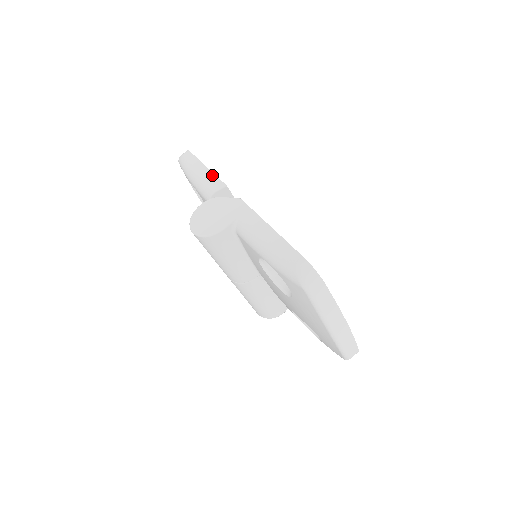
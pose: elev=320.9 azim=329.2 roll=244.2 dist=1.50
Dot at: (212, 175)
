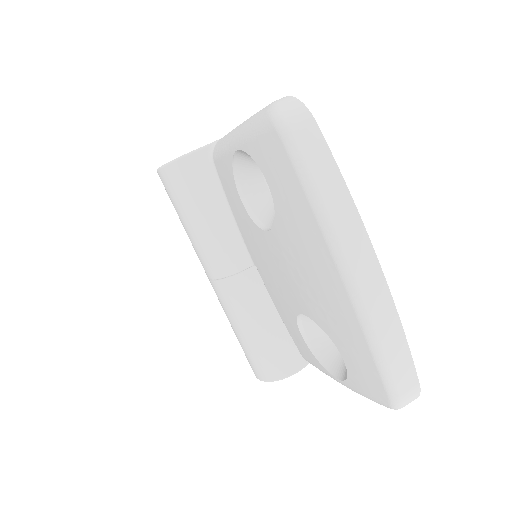
Dot at: occluded
